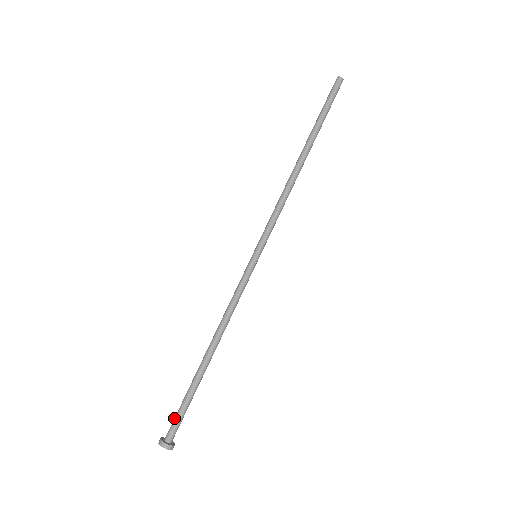
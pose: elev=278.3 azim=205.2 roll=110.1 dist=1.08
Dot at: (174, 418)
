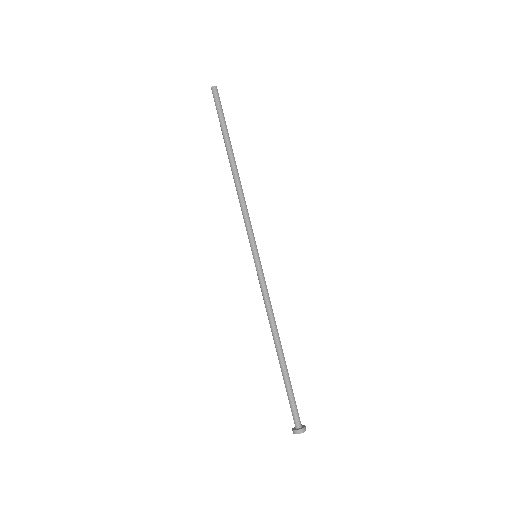
Dot at: occluded
